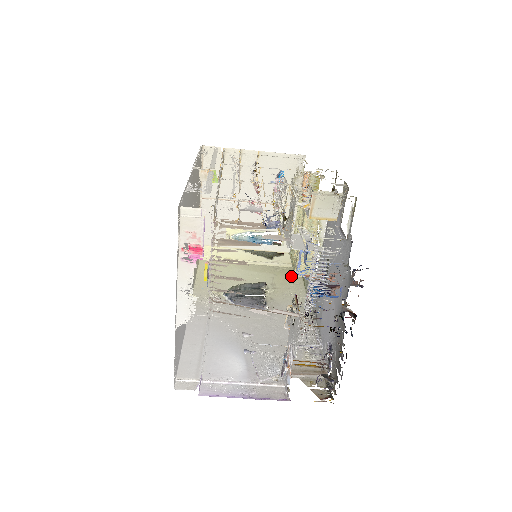
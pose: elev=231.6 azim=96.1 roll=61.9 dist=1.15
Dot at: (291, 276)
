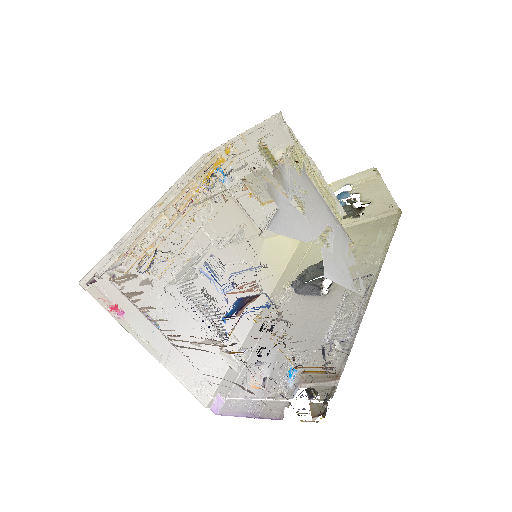
Dot at: occluded
